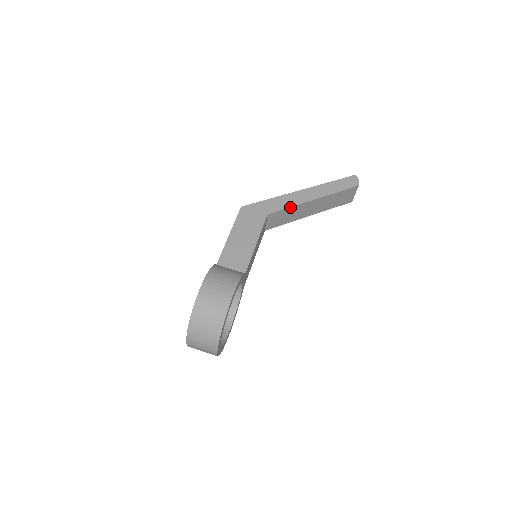
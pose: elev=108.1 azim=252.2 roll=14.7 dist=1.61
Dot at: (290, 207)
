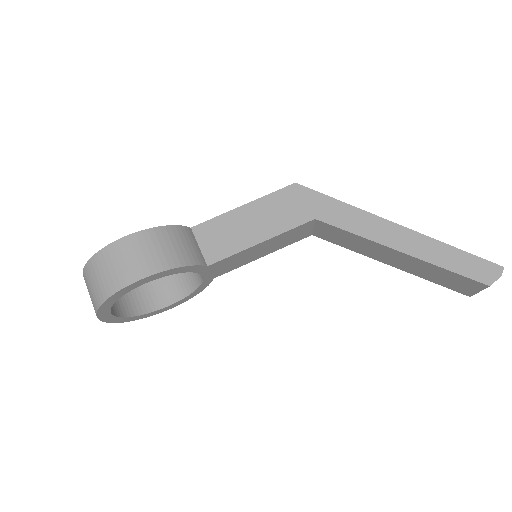
Dot at: (354, 233)
